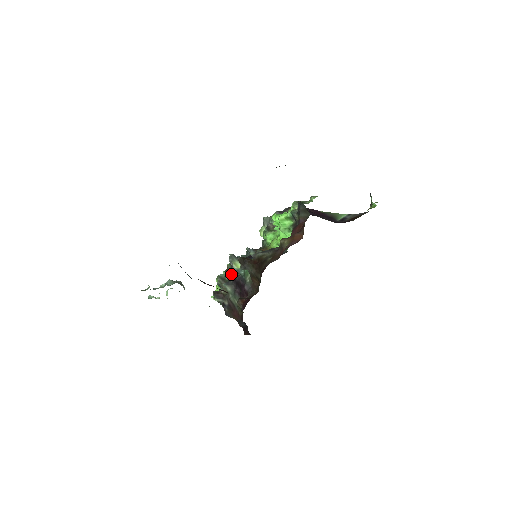
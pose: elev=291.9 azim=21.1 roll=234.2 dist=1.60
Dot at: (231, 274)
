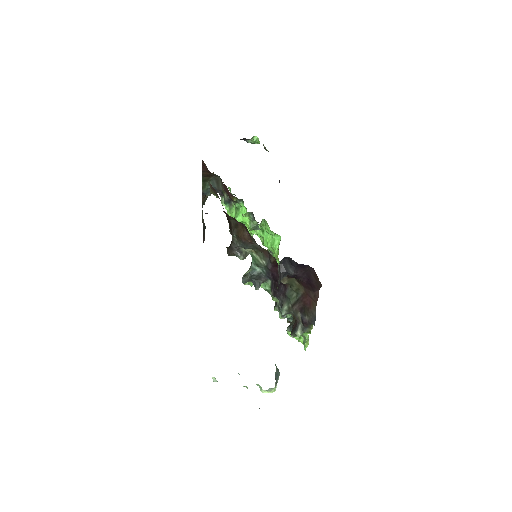
Dot at: (273, 300)
